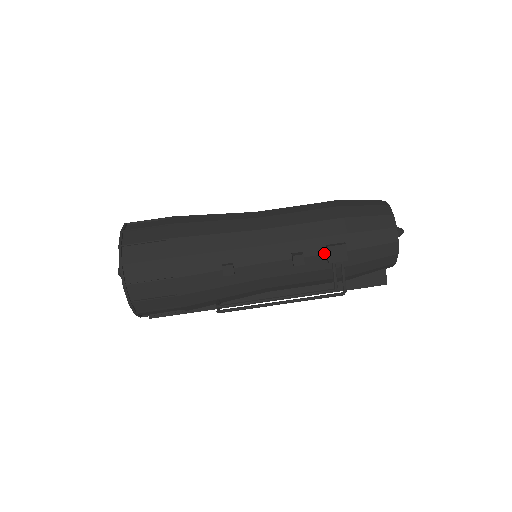
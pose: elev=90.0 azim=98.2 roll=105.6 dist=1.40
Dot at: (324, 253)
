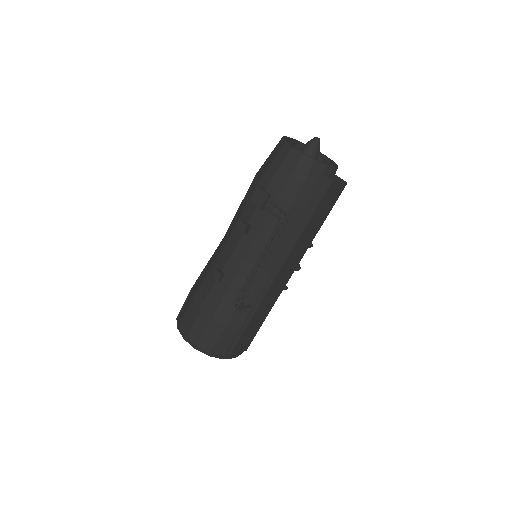
Dot at: (256, 207)
